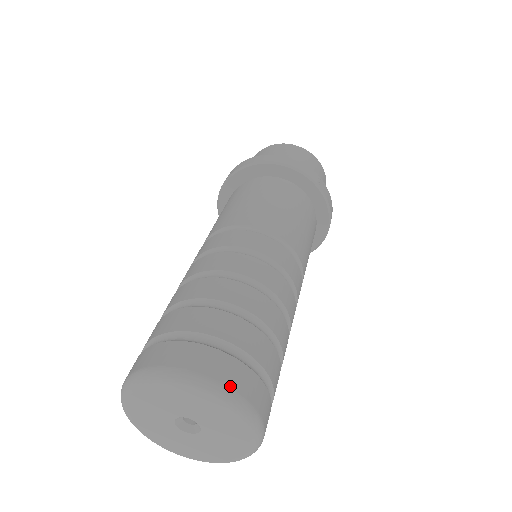
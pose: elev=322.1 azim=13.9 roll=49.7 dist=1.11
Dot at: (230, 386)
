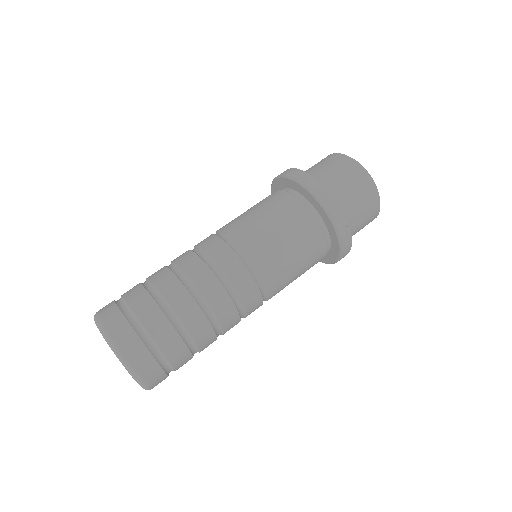
Dot at: (132, 364)
